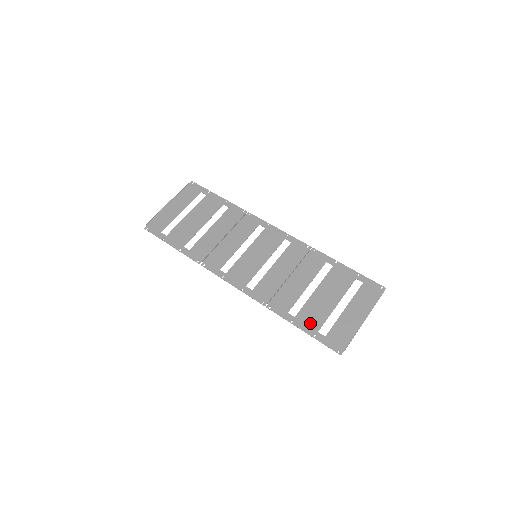
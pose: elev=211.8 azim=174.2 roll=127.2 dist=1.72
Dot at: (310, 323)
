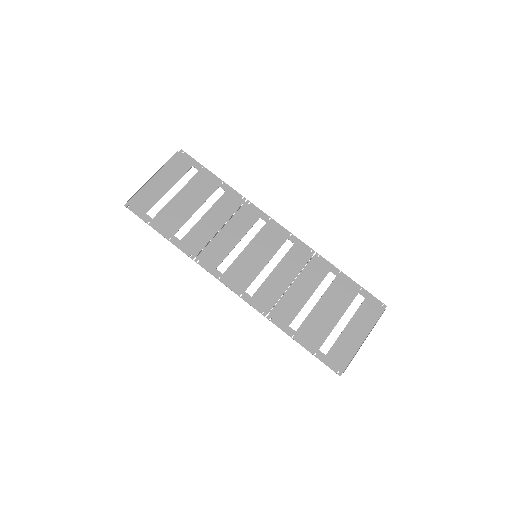
Dot at: (311, 339)
